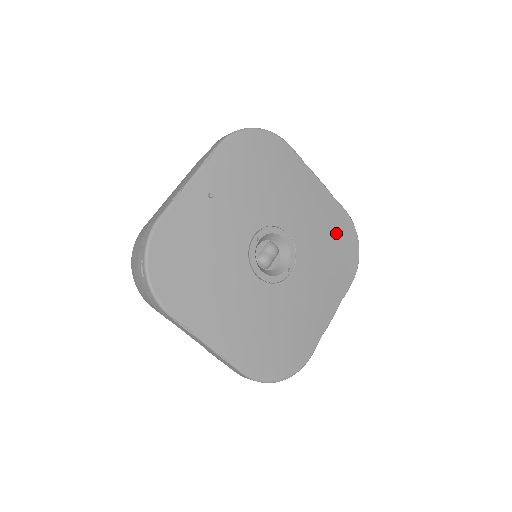
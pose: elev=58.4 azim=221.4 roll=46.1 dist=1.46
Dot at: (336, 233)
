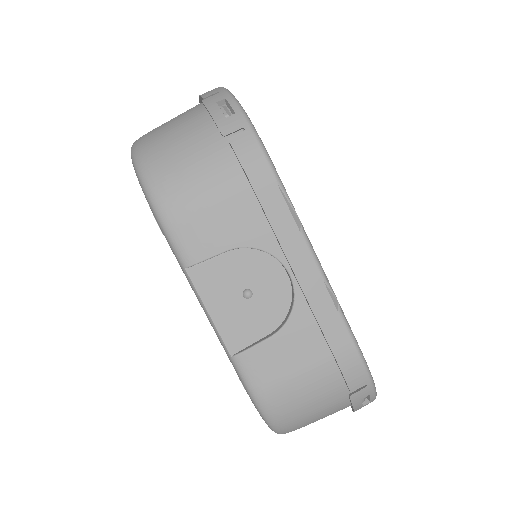
Dot at: occluded
